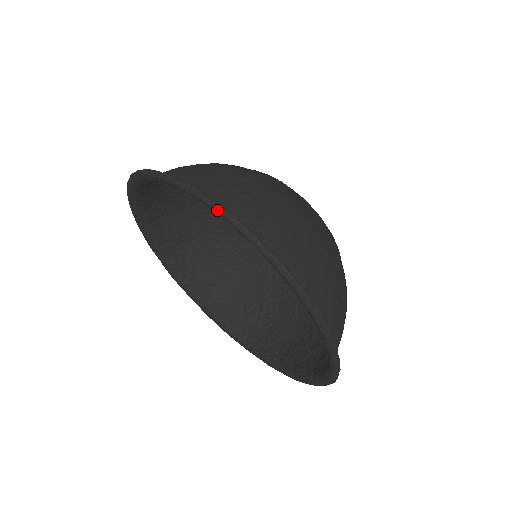
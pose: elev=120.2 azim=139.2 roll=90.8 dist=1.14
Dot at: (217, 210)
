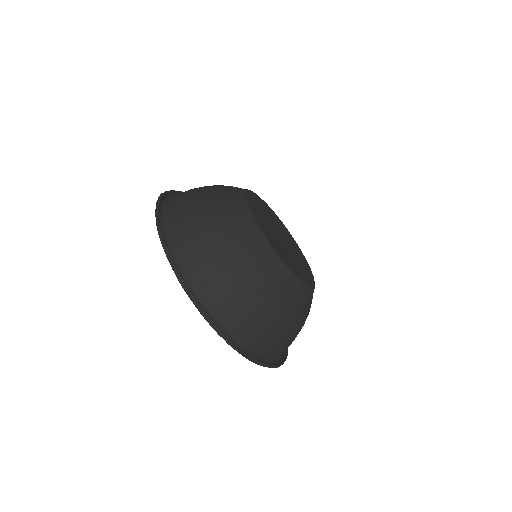
Dot at: occluded
